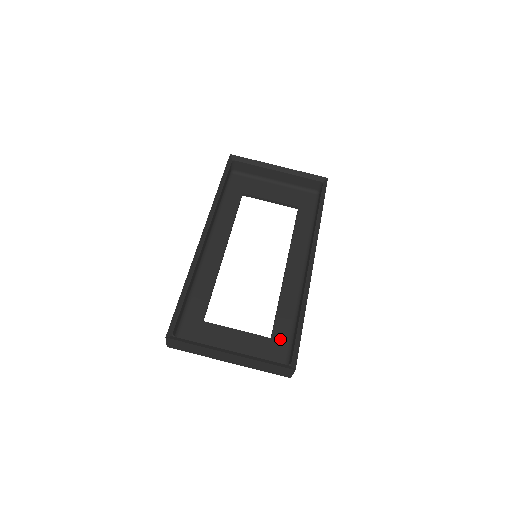
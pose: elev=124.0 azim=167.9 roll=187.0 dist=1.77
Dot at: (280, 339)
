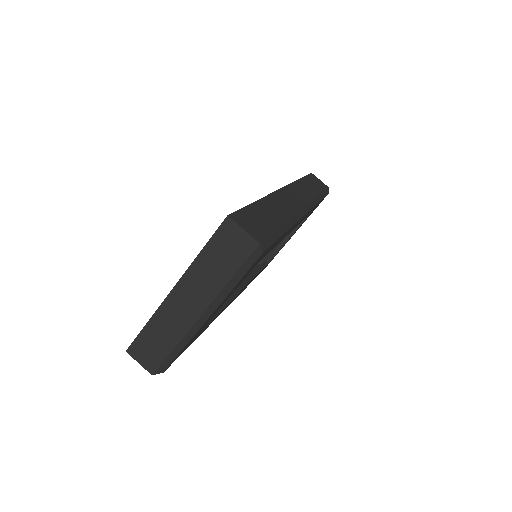
Dot at: occluded
